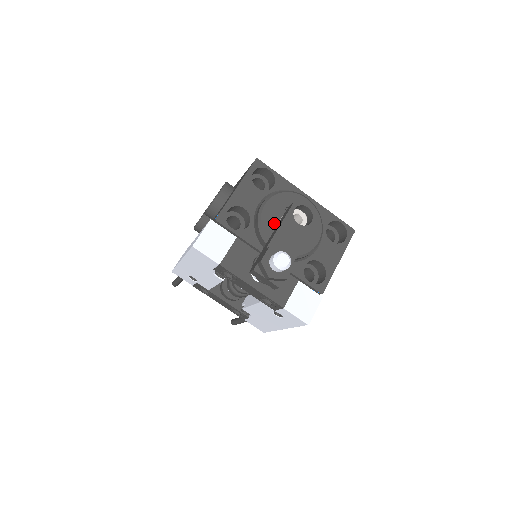
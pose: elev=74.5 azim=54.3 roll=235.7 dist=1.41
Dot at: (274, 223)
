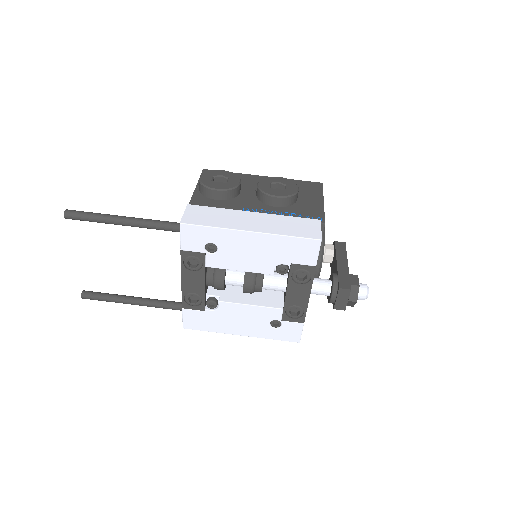
Dot at: occluded
